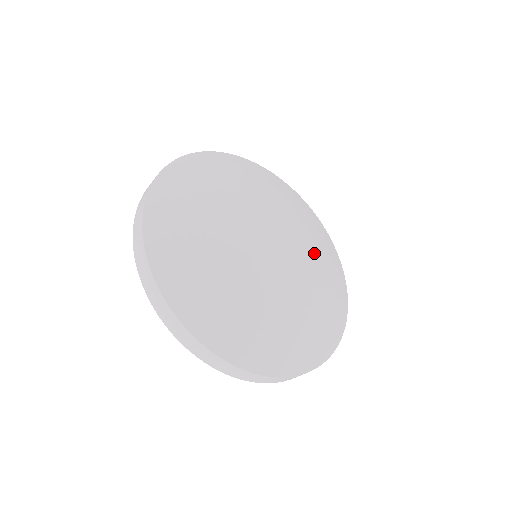
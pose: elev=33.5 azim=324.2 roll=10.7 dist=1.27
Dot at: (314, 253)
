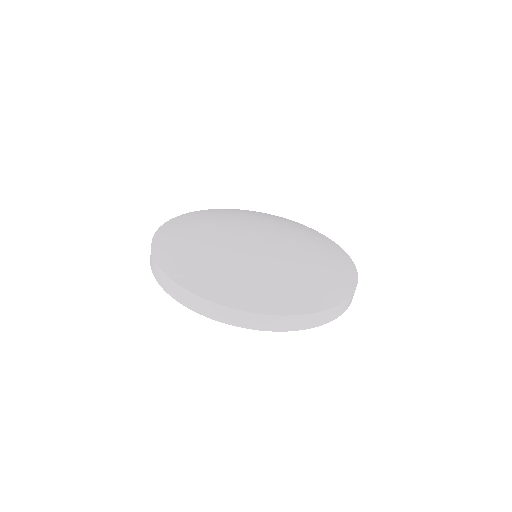
Dot at: (311, 249)
